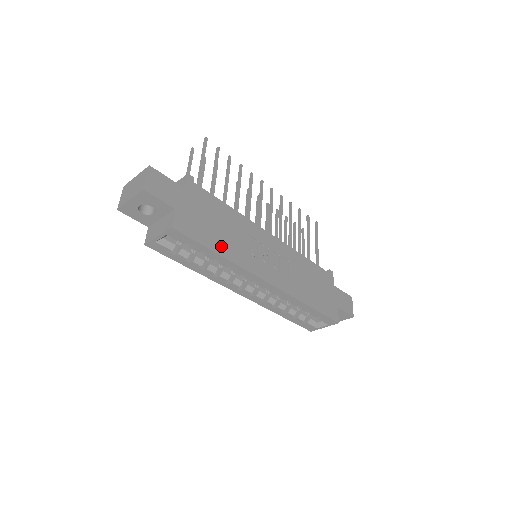
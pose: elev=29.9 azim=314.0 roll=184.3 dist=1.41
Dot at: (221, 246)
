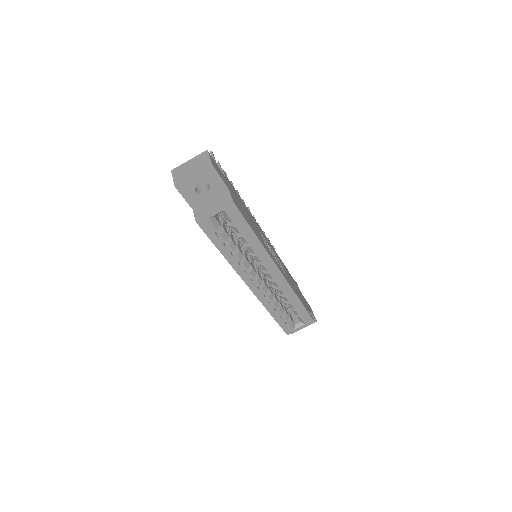
Dot at: (255, 231)
